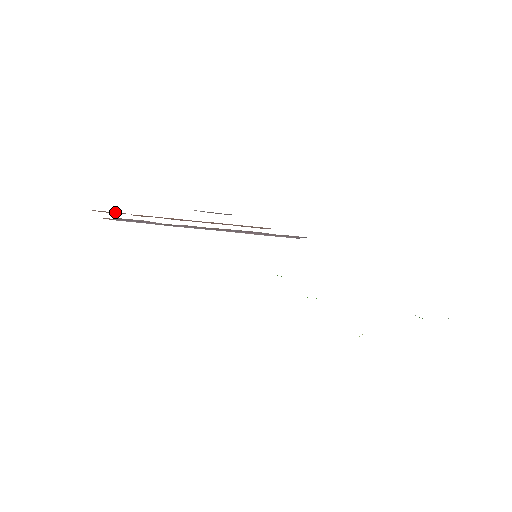
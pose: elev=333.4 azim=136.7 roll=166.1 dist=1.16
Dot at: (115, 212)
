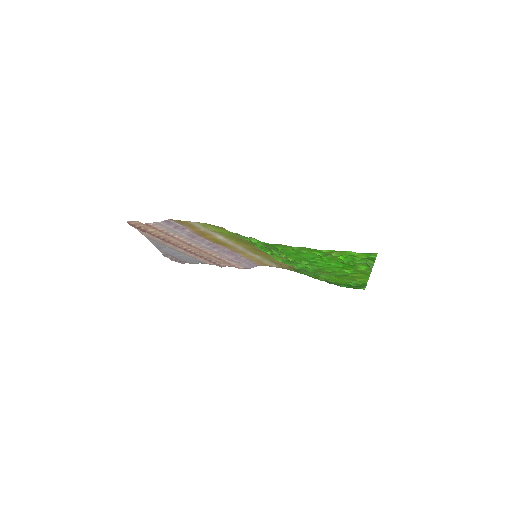
Dot at: (140, 227)
